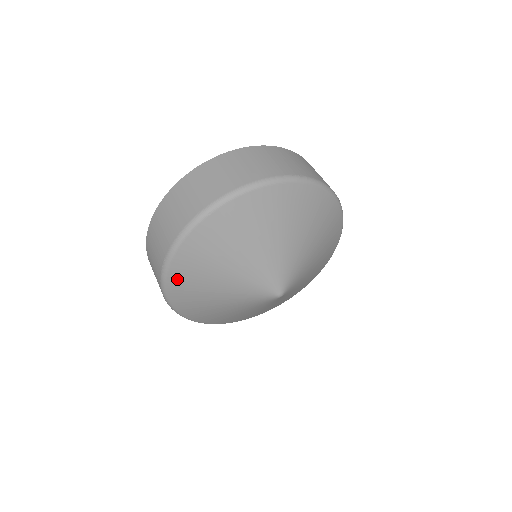
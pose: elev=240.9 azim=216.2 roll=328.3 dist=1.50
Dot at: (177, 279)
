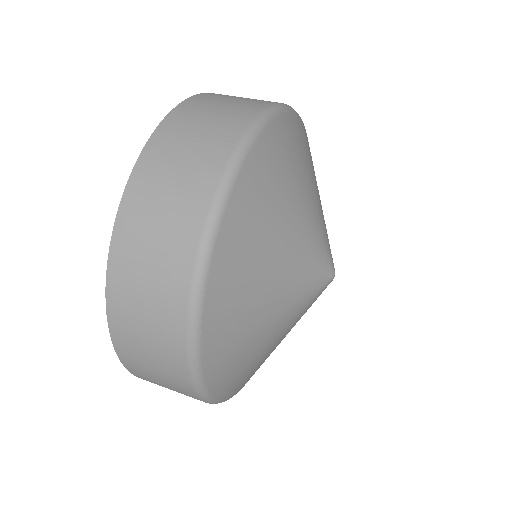
Dot at: (230, 389)
